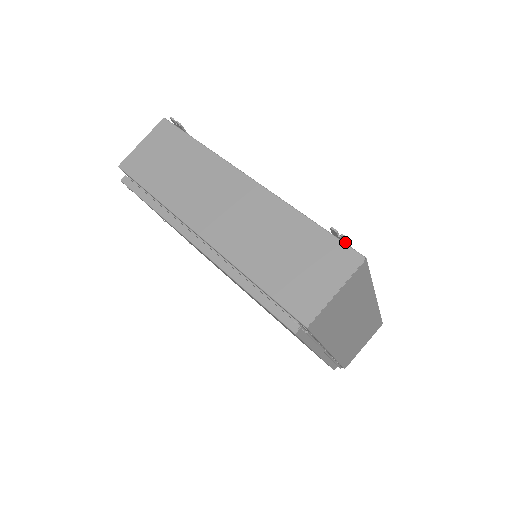
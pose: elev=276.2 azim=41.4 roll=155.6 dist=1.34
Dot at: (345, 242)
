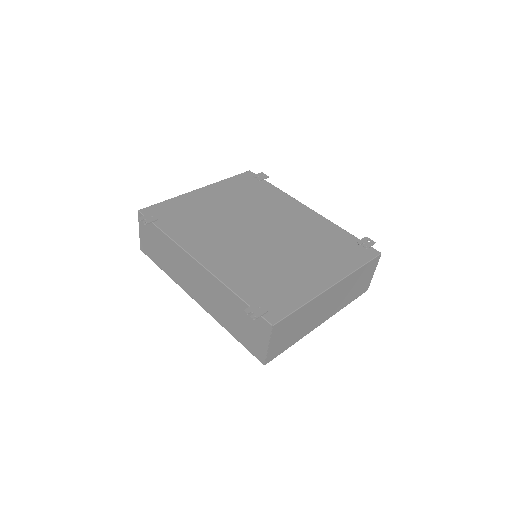
Dot at: (258, 315)
